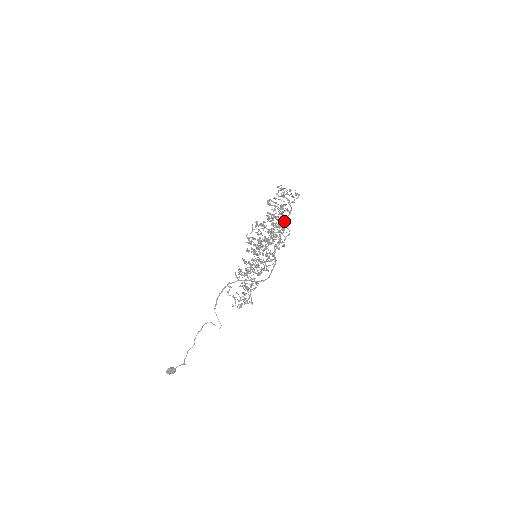
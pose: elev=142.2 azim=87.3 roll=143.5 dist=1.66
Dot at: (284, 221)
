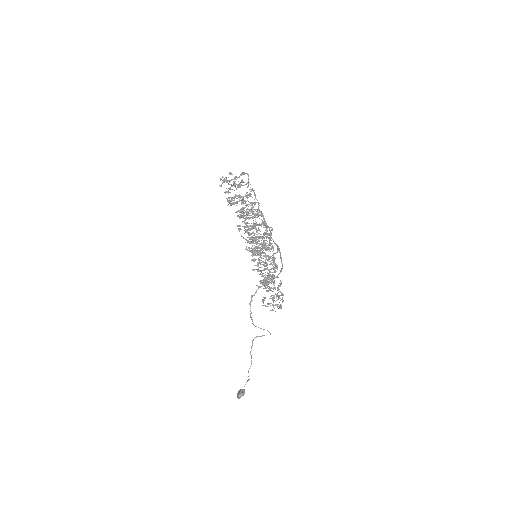
Dot at: (247, 205)
